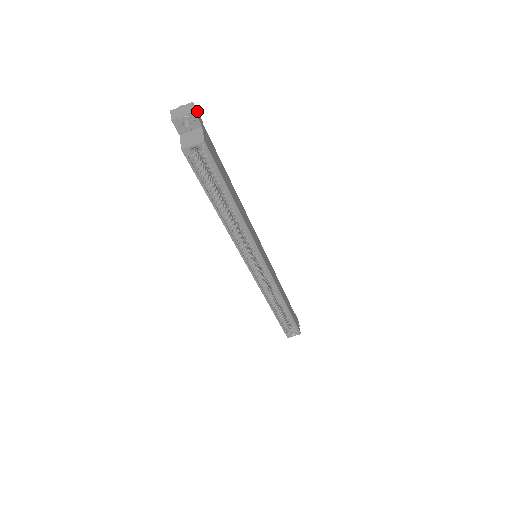
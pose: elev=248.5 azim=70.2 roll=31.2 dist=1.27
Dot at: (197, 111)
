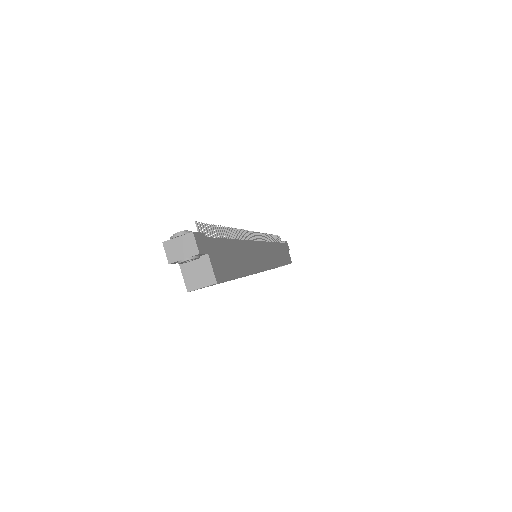
Dot at: (198, 233)
